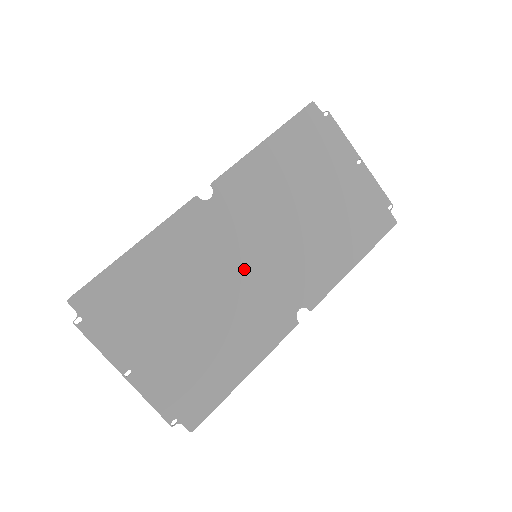
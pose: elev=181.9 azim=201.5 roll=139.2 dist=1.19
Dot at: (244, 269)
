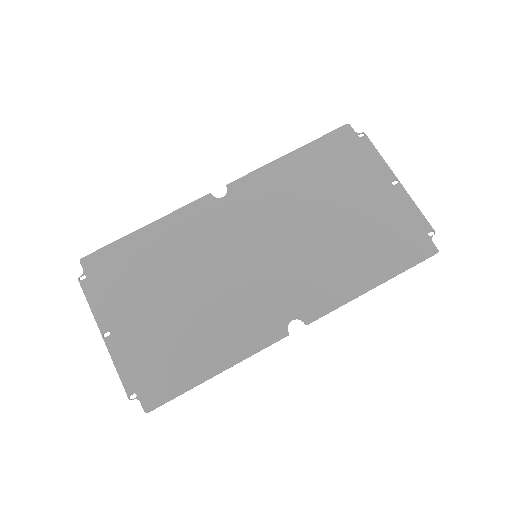
Dot at: (240, 266)
